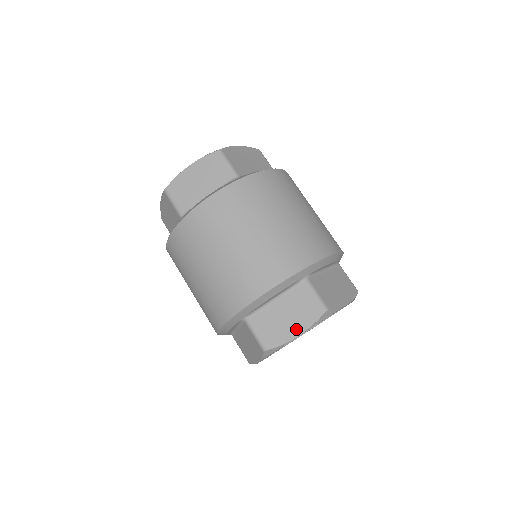
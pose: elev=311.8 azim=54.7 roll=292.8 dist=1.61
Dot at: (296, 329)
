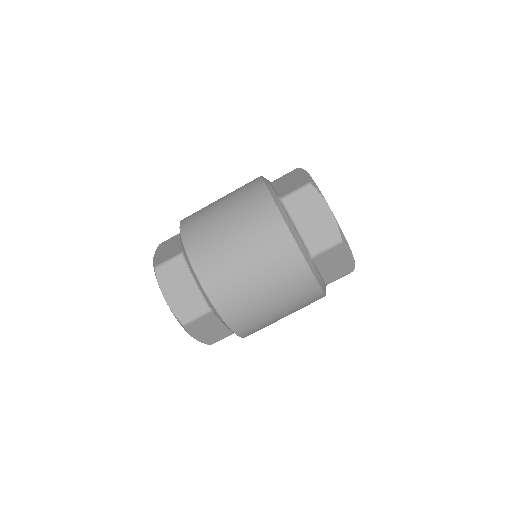
Dot at: (302, 174)
